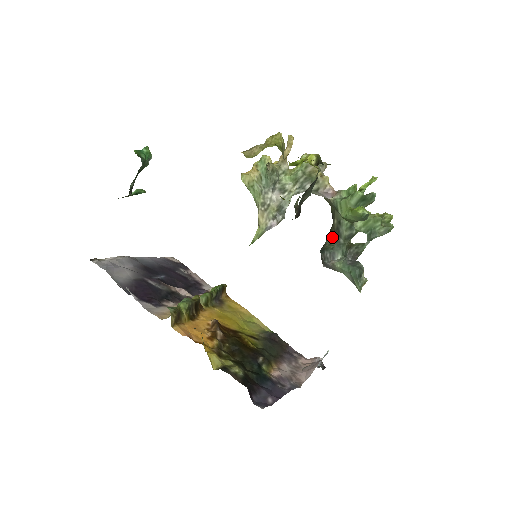
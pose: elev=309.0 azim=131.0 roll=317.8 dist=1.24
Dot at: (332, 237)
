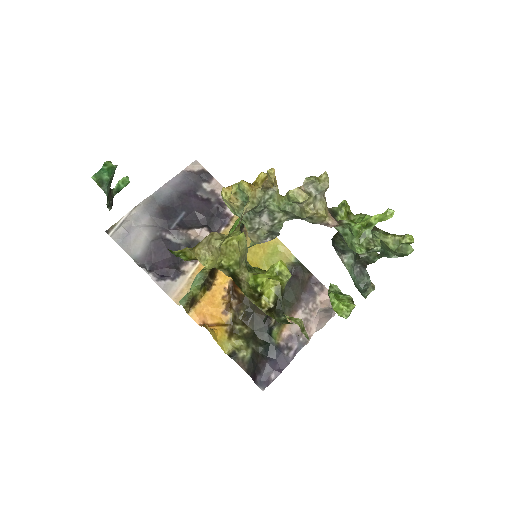
Dot at: (342, 236)
